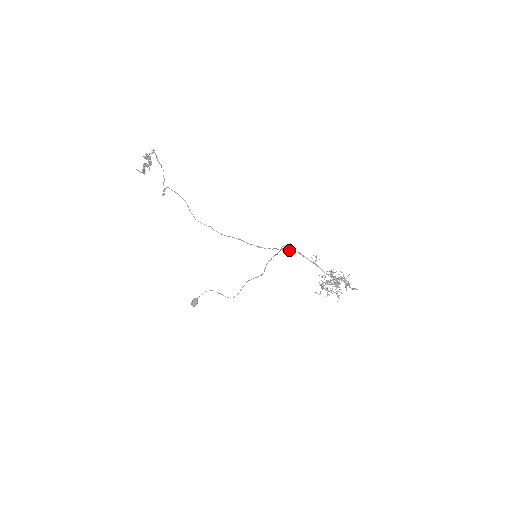
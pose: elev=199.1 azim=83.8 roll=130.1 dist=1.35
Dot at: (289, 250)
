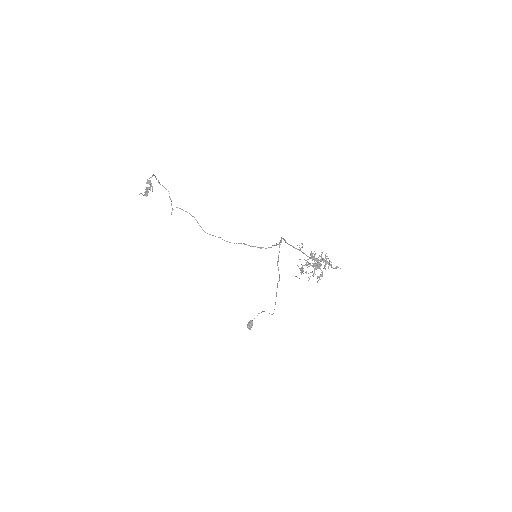
Dot at: occluded
